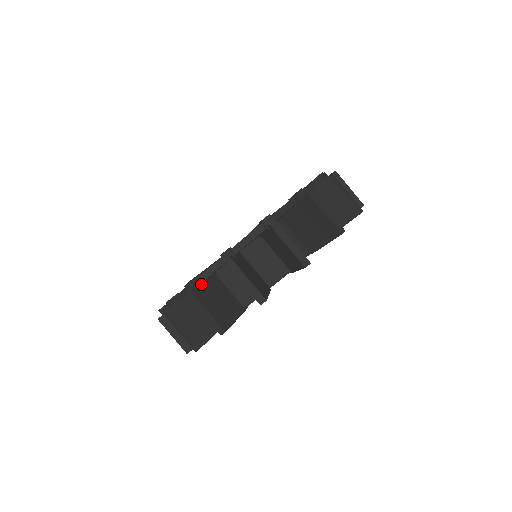
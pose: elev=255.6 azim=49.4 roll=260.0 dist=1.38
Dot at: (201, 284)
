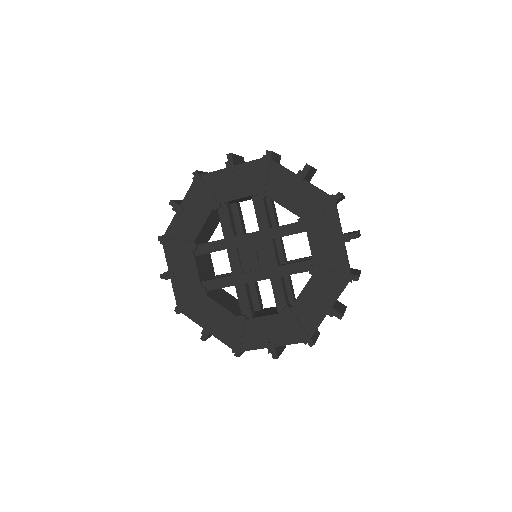
Dot at: occluded
